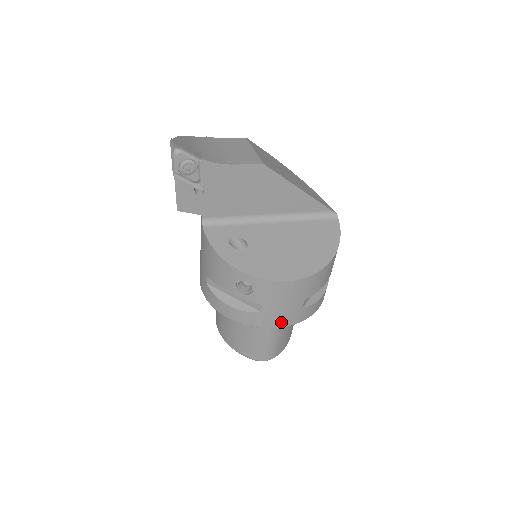
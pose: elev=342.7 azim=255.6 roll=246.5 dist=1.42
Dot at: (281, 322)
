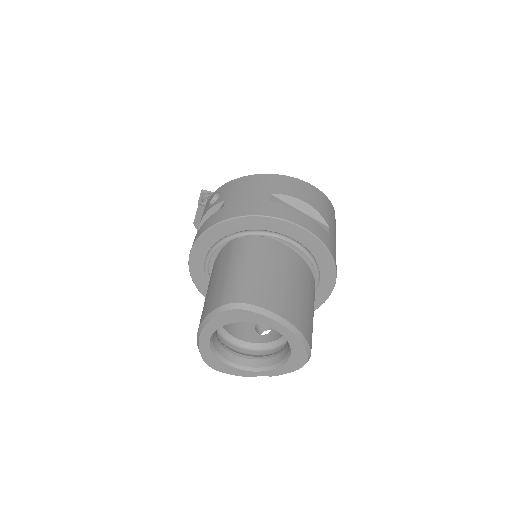
Dot at: (243, 211)
